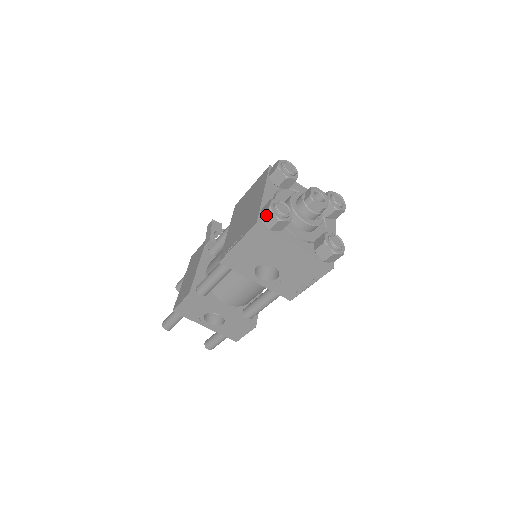
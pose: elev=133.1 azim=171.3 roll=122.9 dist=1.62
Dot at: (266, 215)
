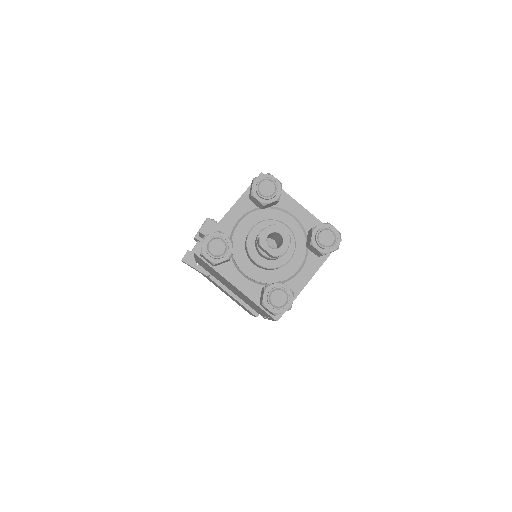
Dot at: occluded
